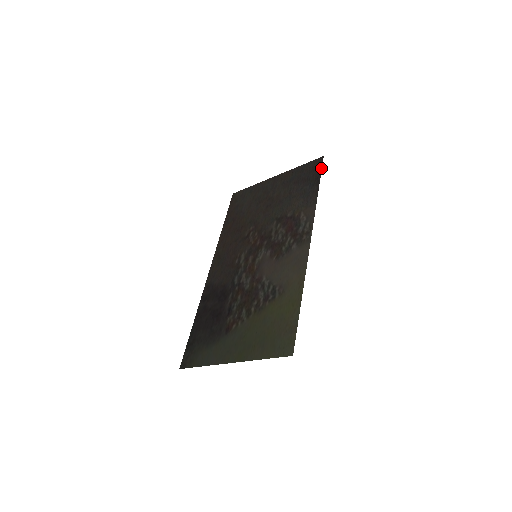
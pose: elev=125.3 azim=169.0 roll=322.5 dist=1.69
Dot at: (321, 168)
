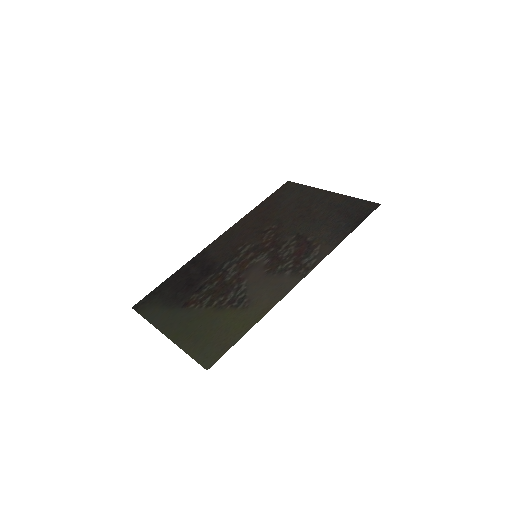
Dot at: (369, 214)
